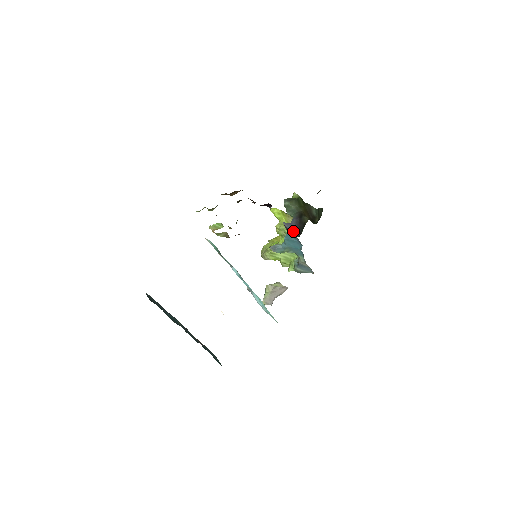
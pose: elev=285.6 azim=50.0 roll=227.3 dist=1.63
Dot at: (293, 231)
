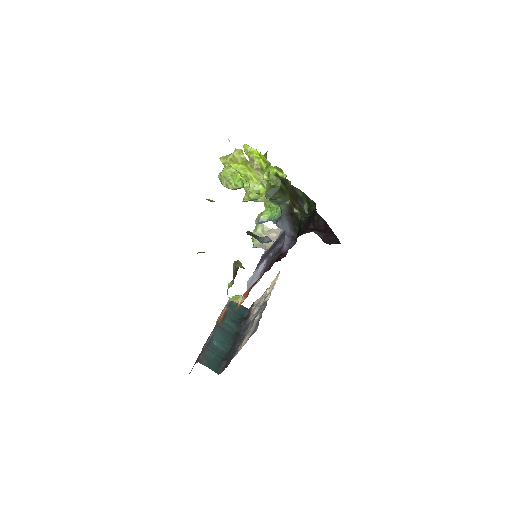
Dot at: (288, 229)
